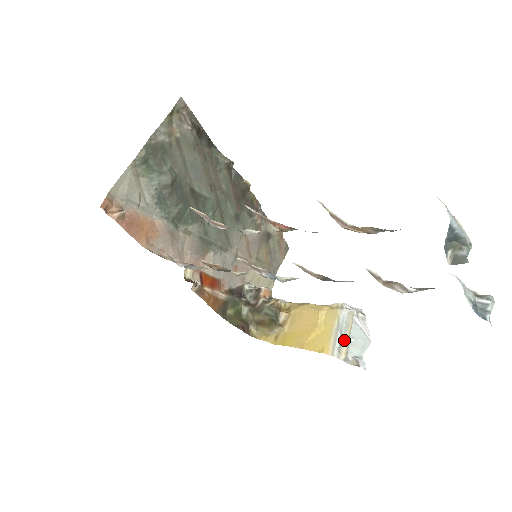
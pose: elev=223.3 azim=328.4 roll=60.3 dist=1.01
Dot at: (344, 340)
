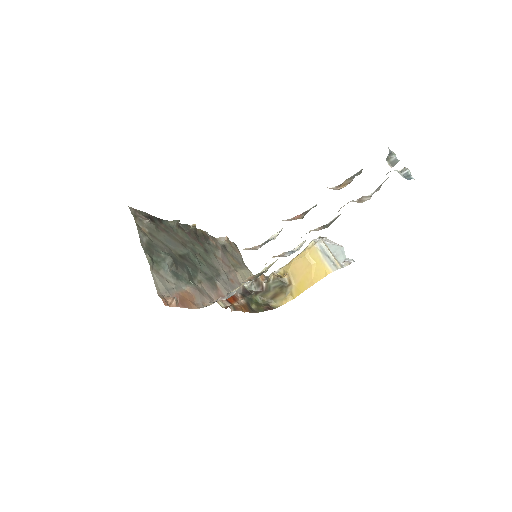
Dot at: (332, 258)
